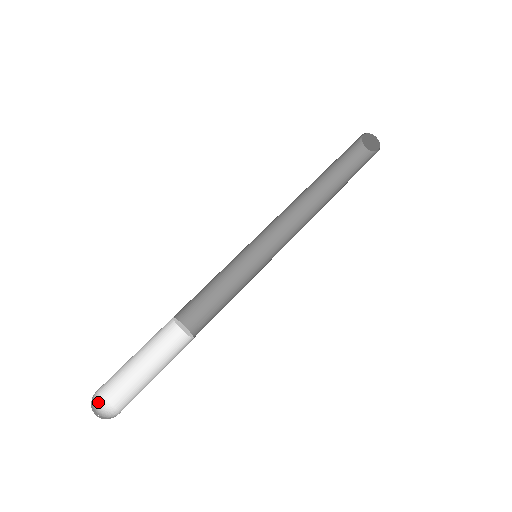
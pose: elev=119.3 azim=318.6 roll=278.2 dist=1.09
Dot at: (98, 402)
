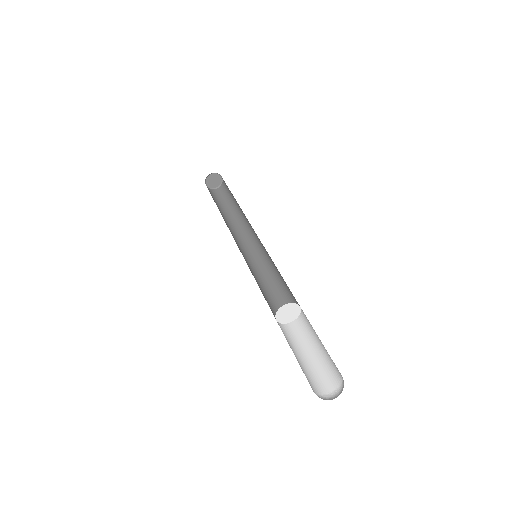
Dot at: (318, 396)
